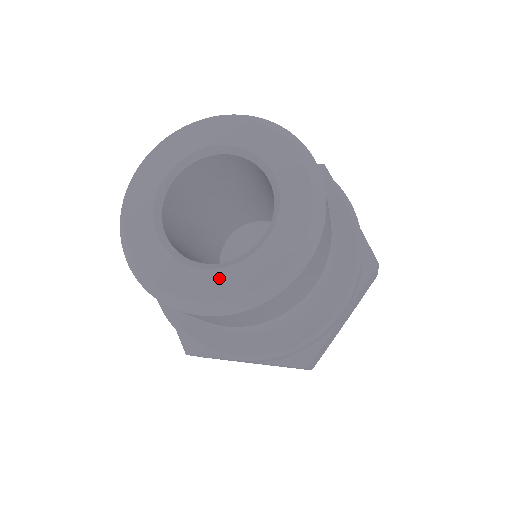
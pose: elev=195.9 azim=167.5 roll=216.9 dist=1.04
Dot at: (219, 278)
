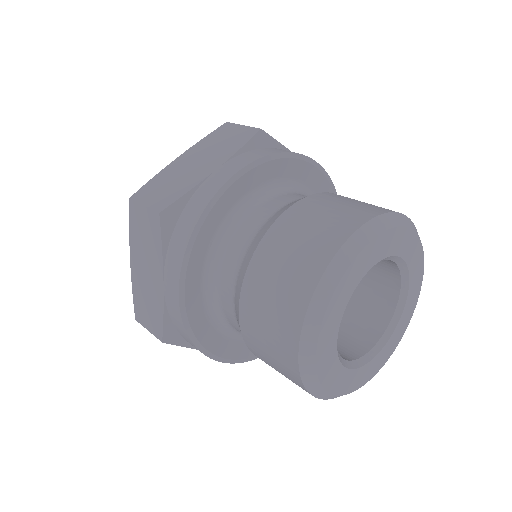
Dot at: (392, 342)
